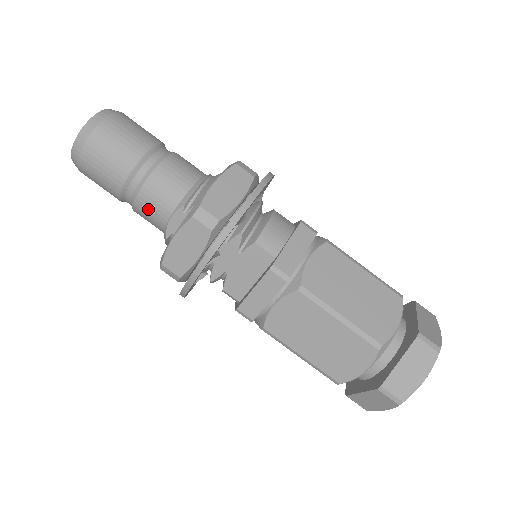
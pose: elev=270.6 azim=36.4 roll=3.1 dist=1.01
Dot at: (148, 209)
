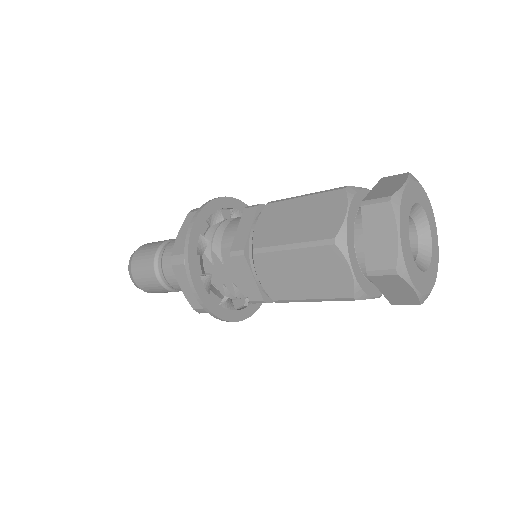
Dot at: (177, 283)
